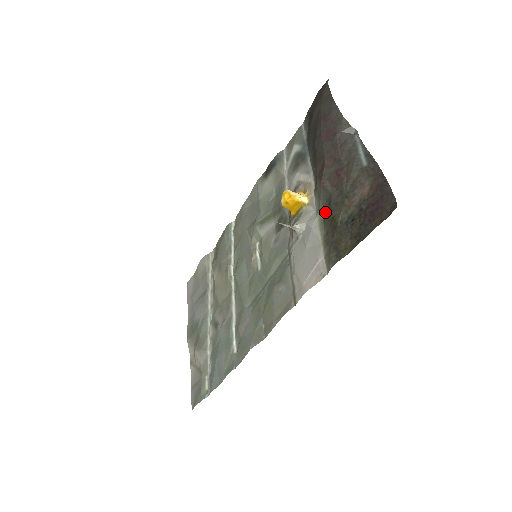
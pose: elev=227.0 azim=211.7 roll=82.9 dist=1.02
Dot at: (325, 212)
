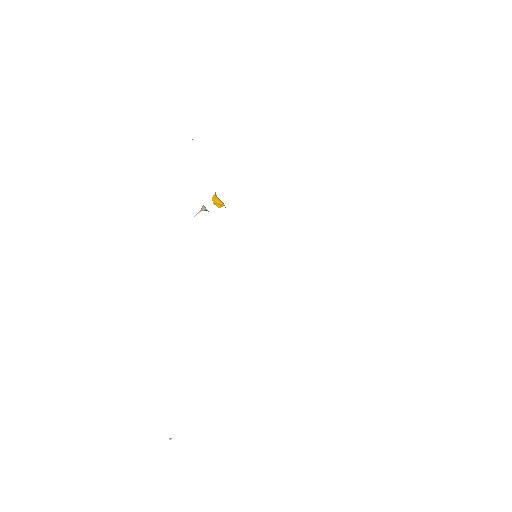
Dot at: occluded
